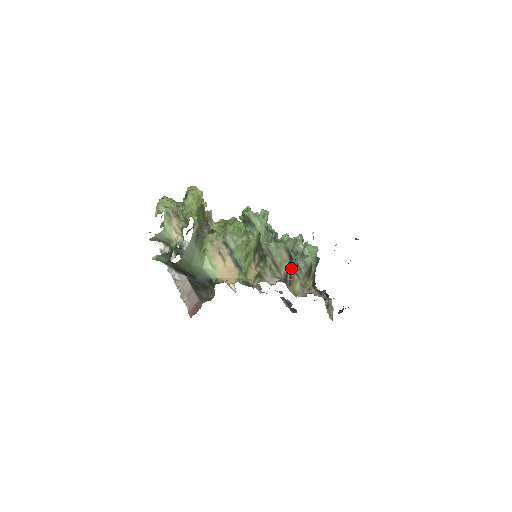
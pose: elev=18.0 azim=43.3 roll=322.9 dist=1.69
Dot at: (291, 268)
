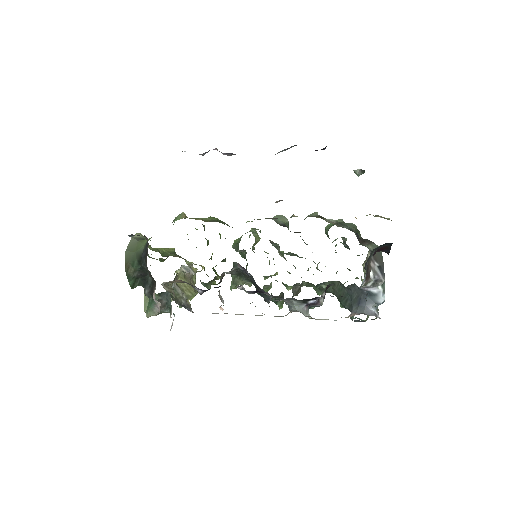
Dot at: occluded
